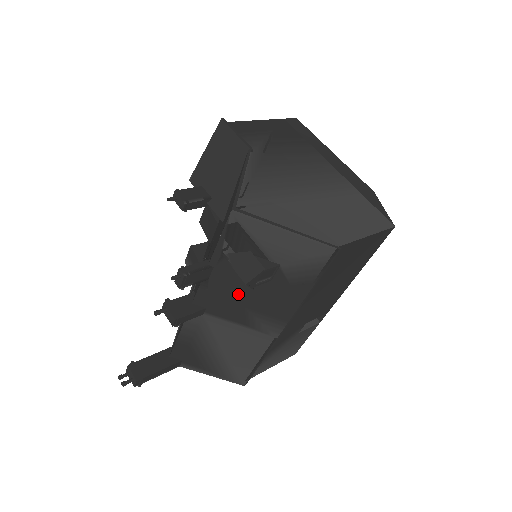
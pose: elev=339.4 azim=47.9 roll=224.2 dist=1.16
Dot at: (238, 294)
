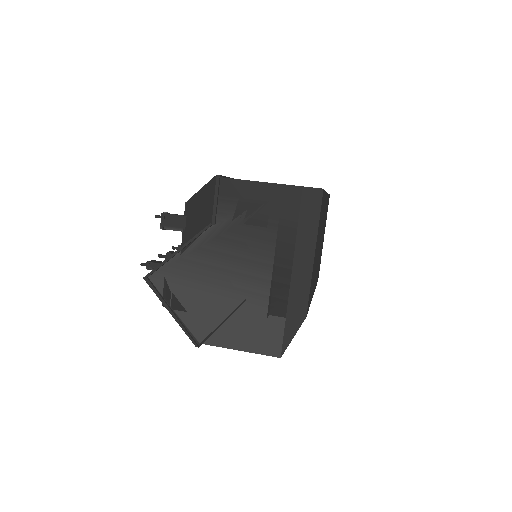
Dot at: occluded
